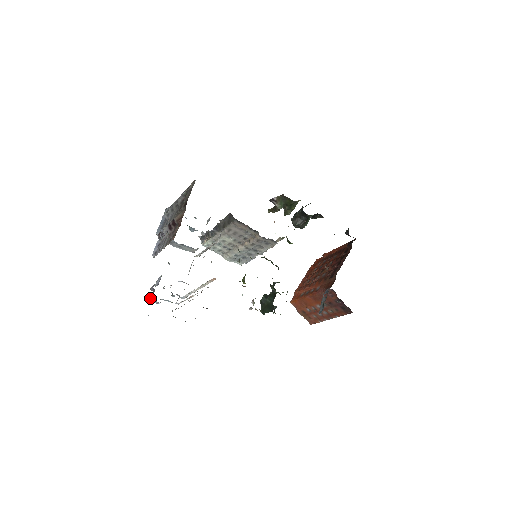
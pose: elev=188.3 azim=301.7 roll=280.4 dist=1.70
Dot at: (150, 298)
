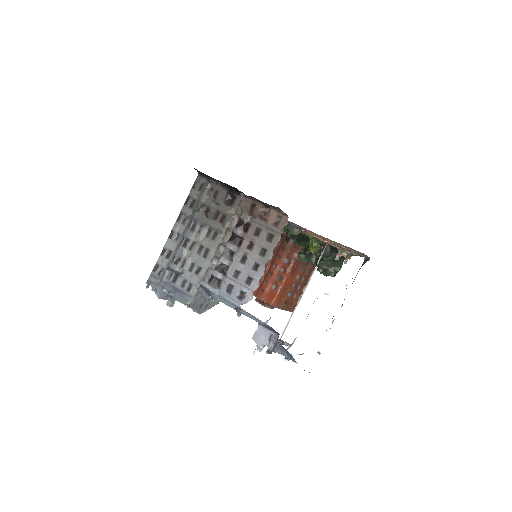
Dot at: (285, 356)
